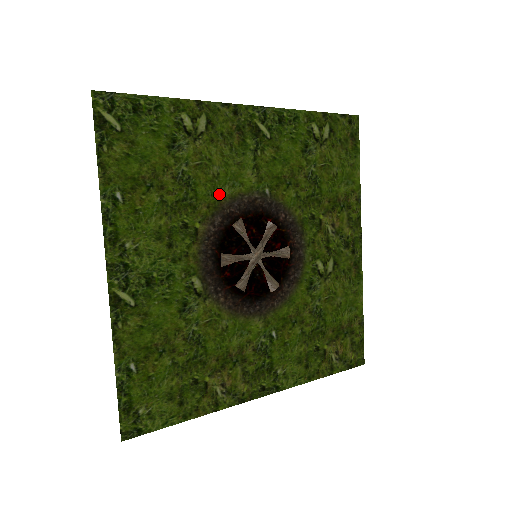
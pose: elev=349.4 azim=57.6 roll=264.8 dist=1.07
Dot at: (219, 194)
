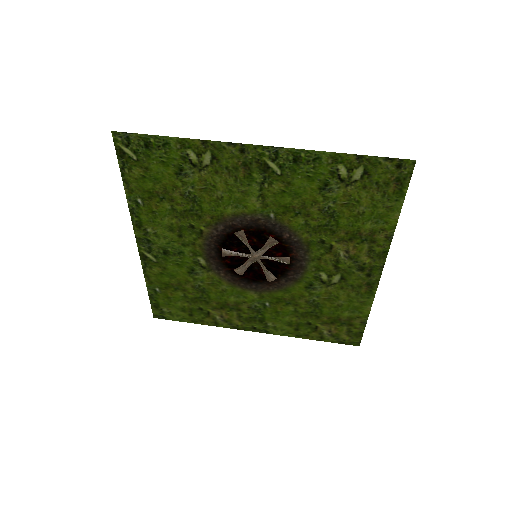
Dot at: (222, 211)
